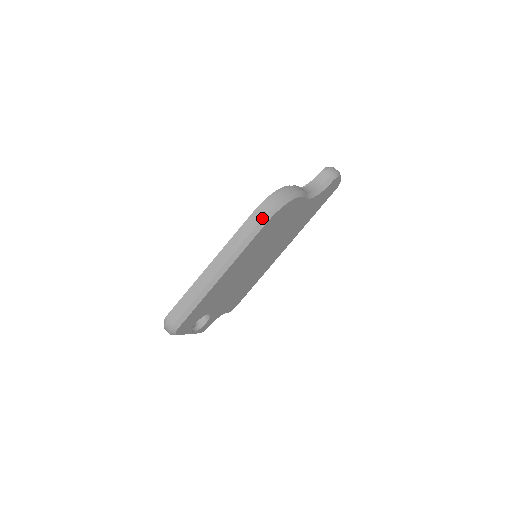
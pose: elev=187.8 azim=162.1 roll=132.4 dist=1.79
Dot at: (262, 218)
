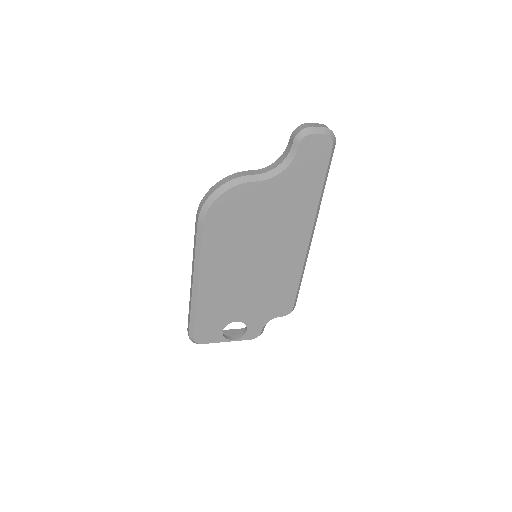
Dot at: (197, 224)
